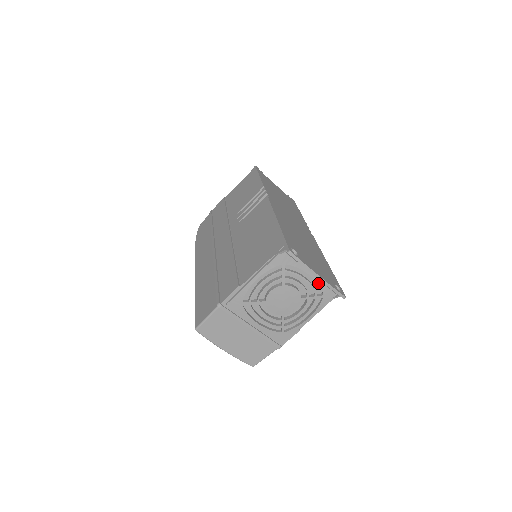
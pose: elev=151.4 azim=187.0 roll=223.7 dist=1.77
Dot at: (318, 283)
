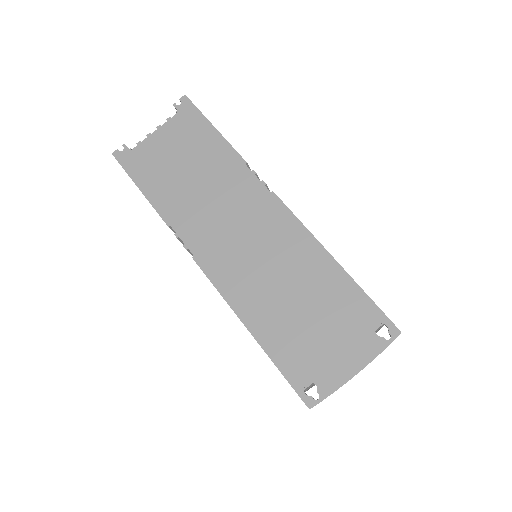
Dot at: occluded
